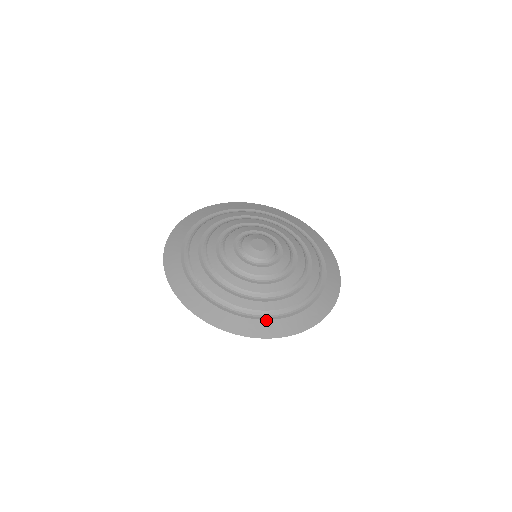
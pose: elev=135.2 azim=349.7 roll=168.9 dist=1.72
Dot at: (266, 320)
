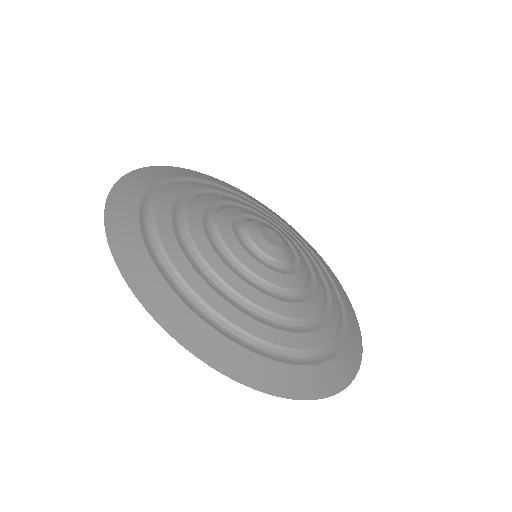
Dot at: (308, 366)
